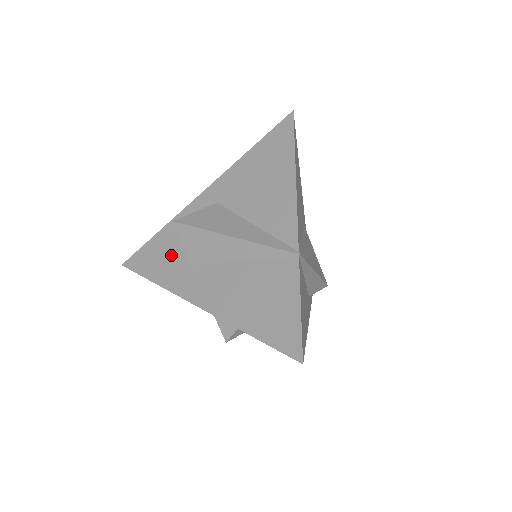
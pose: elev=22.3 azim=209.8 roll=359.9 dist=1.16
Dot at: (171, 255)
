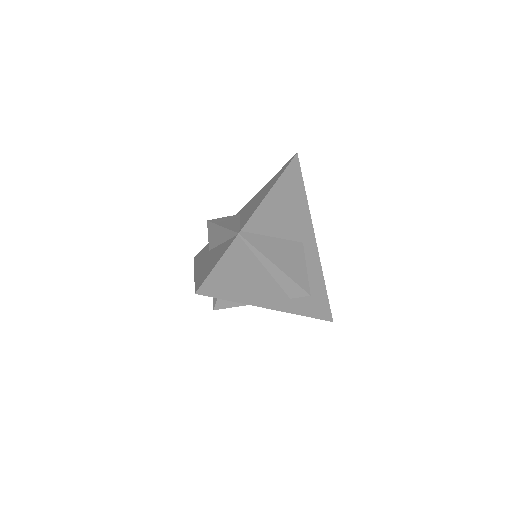
Dot at: (208, 247)
